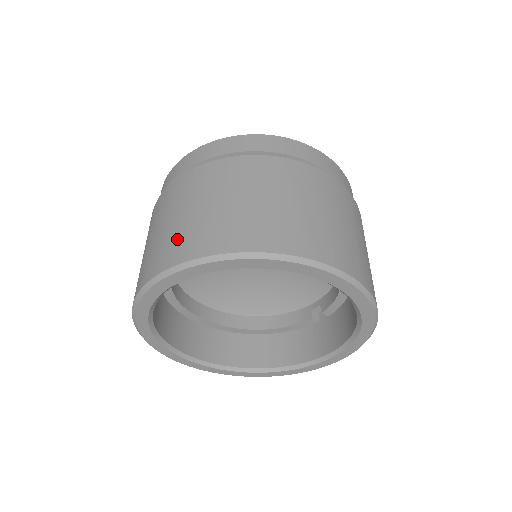
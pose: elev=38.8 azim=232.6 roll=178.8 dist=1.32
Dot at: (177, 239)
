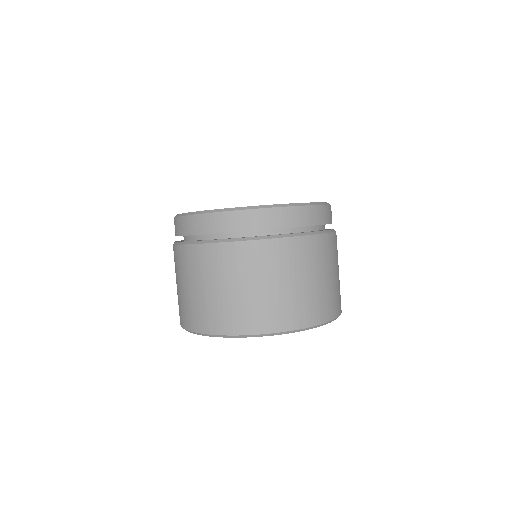
Dot at: (188, 310)
